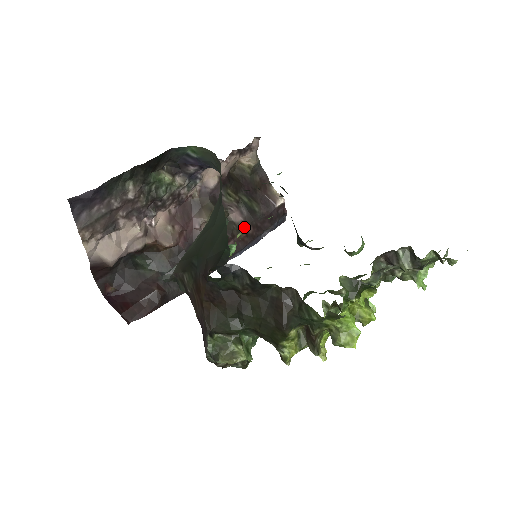
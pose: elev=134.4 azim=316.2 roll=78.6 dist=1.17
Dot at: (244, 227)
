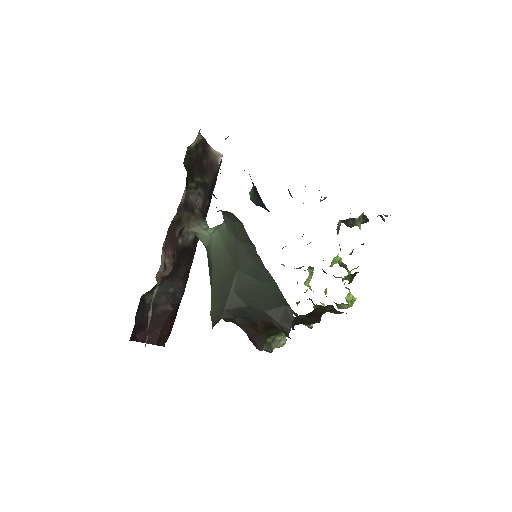
Dot at: (204, 206)
